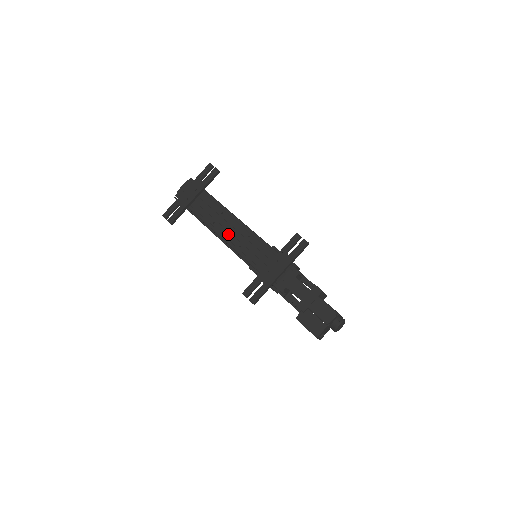
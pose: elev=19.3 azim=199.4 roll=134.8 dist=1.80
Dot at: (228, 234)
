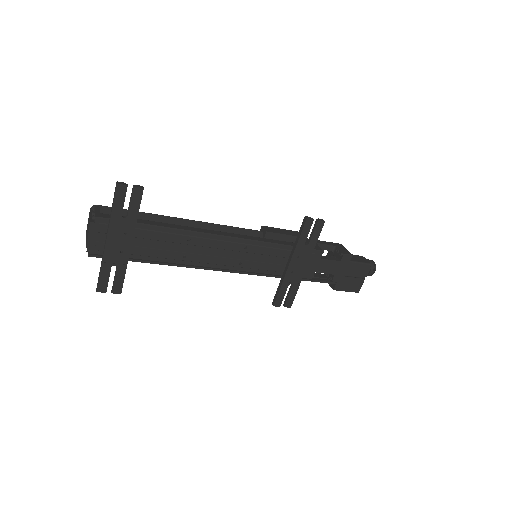
Dot at: (215, 259)
